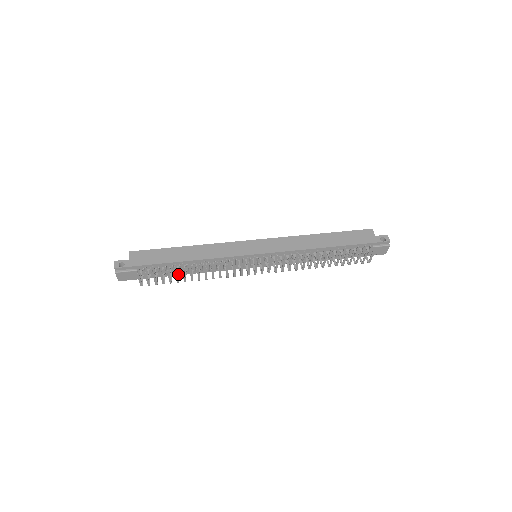
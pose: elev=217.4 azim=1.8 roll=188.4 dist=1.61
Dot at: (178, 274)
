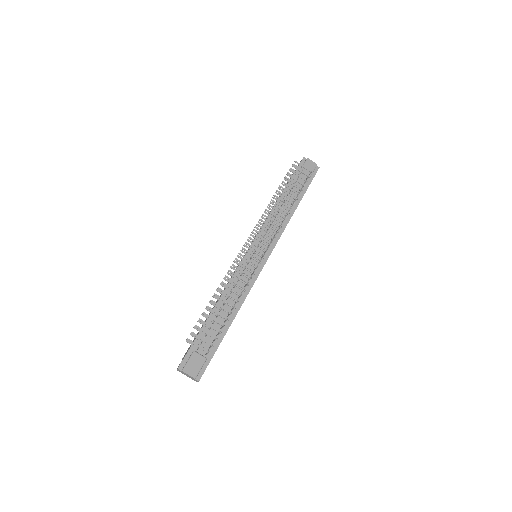
Dot at: (225, 321)
